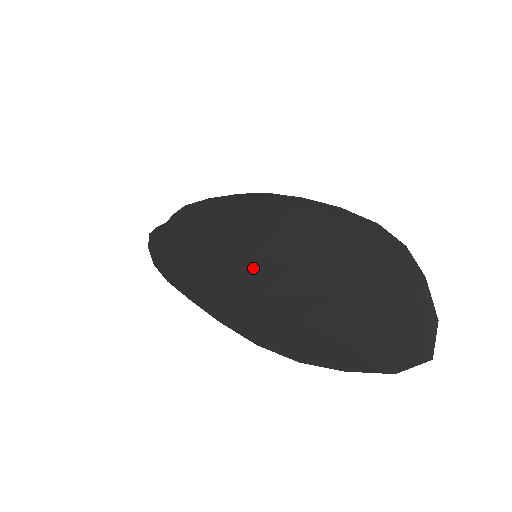
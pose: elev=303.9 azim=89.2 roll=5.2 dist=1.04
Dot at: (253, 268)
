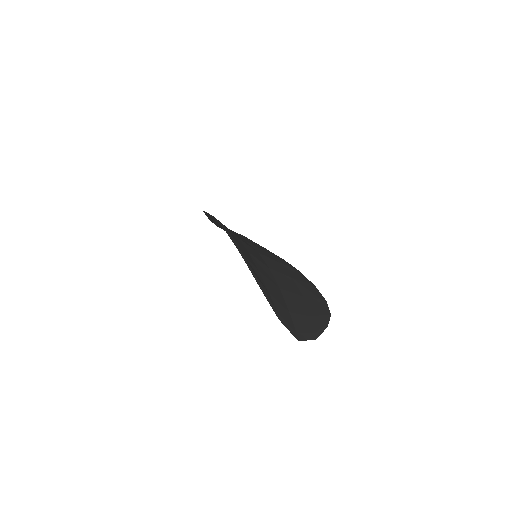
Dot at: (254, 251)
